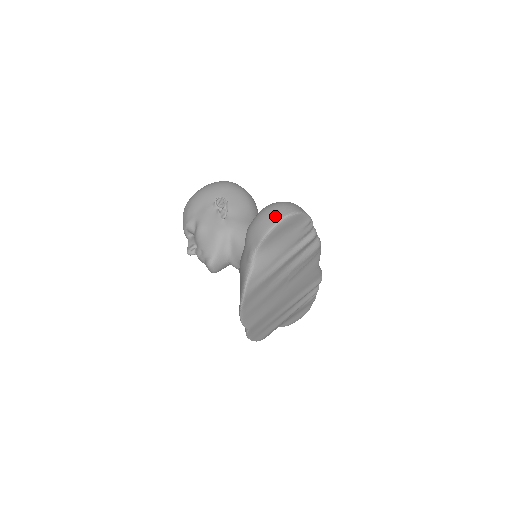
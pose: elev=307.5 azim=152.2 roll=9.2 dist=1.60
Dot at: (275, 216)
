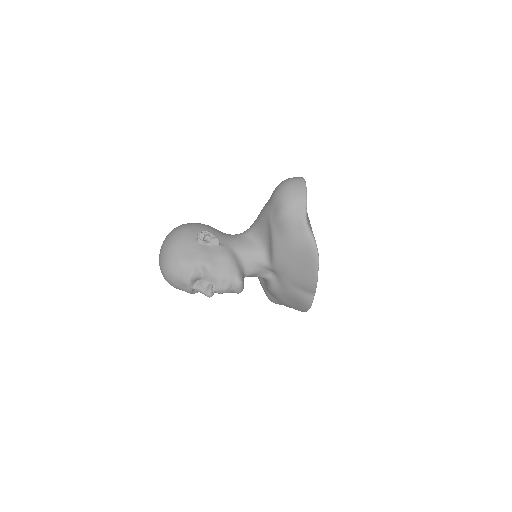
Dot at: (299, 186)
